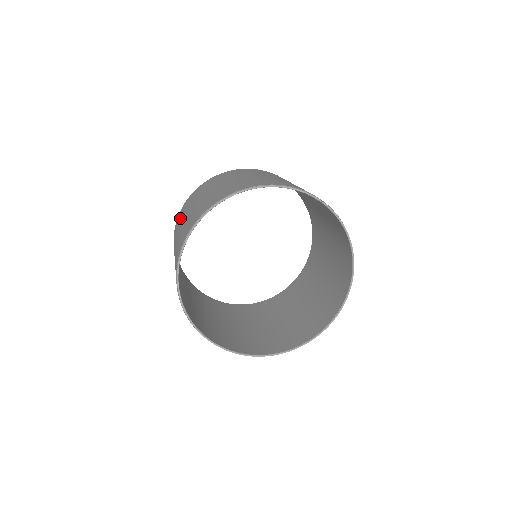
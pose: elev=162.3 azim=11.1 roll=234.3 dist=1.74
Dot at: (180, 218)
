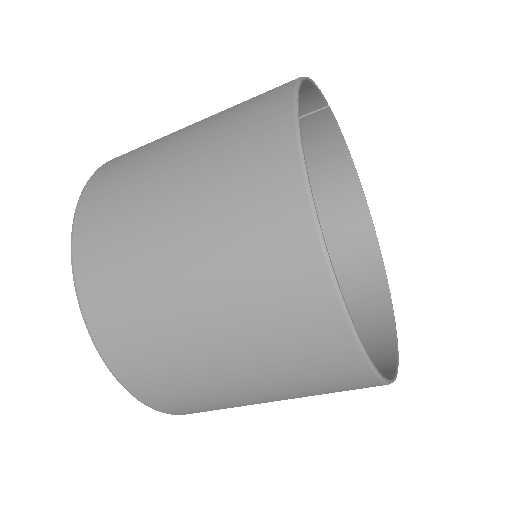
Dot at: (121, 254)
